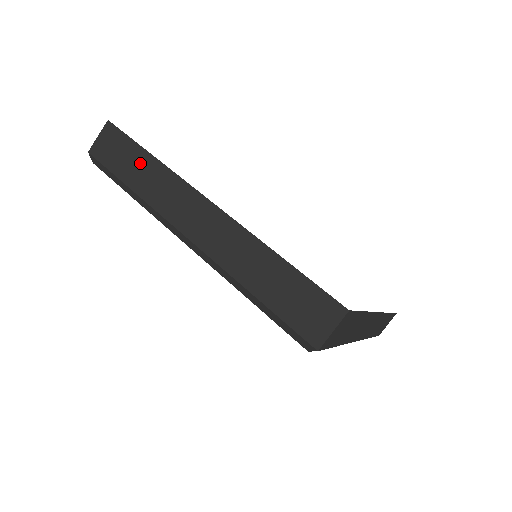
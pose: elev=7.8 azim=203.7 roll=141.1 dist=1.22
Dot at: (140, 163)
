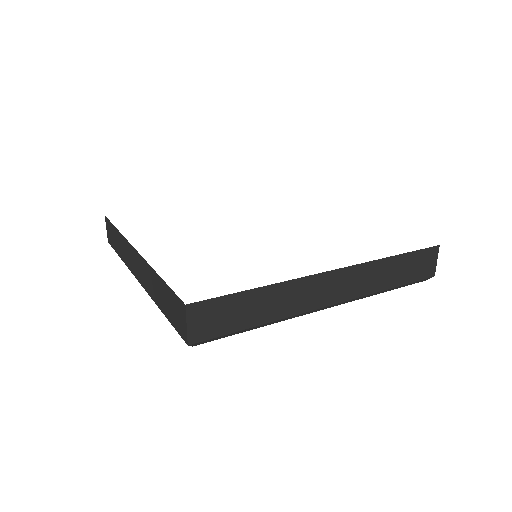
Dot at: (117, 238)
